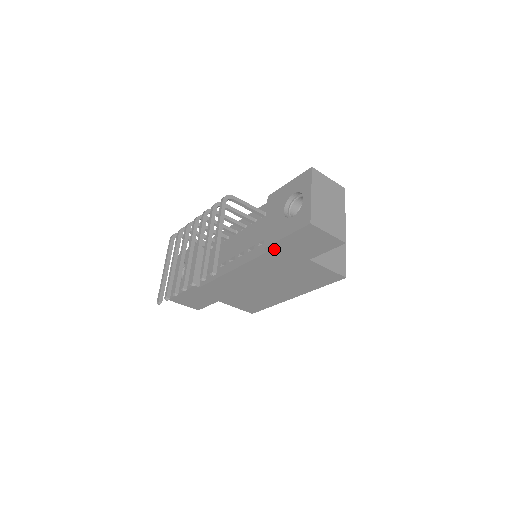
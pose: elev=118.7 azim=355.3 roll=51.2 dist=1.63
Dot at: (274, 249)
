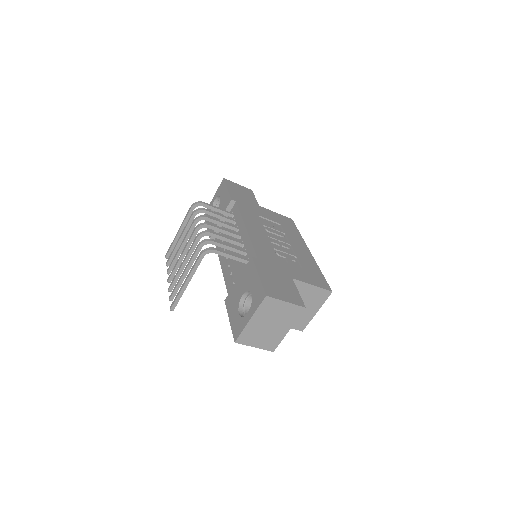
Dot at: occluded
